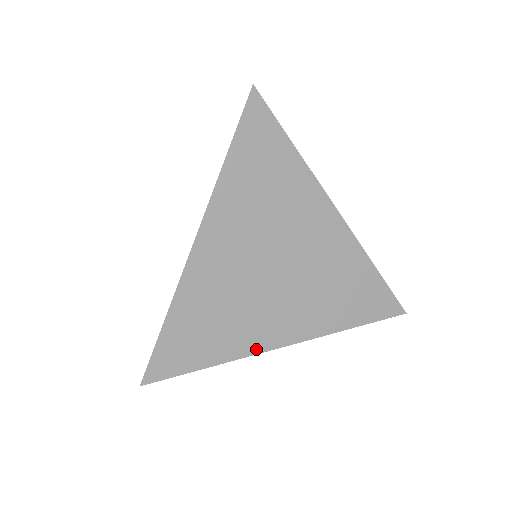
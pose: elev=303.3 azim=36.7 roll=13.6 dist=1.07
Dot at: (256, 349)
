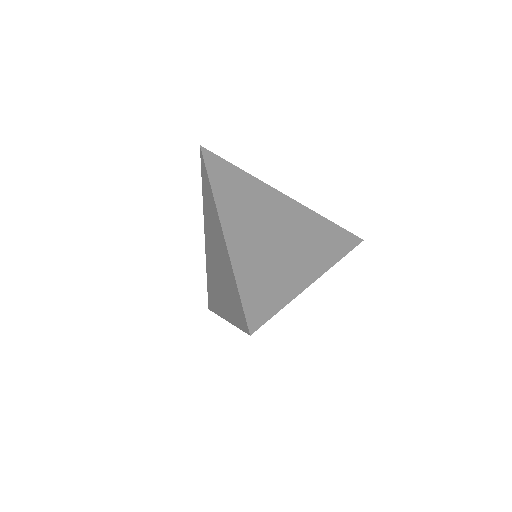
Dot at: (301, 287)
